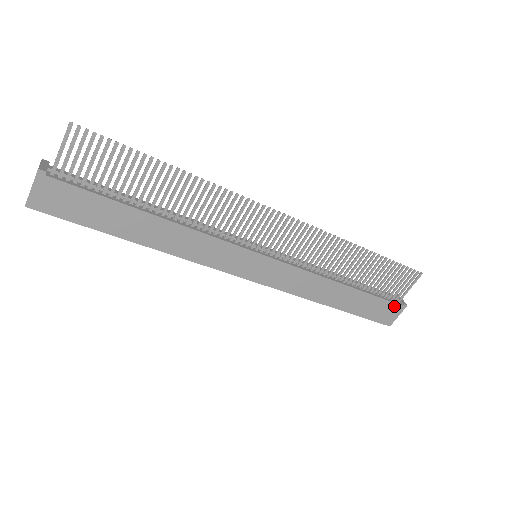
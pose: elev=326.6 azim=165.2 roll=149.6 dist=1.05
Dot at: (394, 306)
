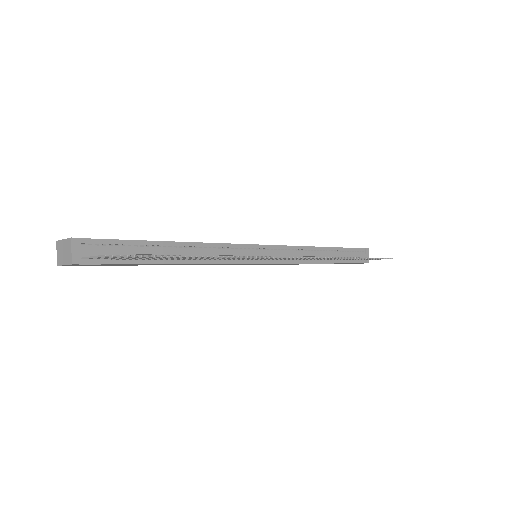
Dot at: (358, 263)
